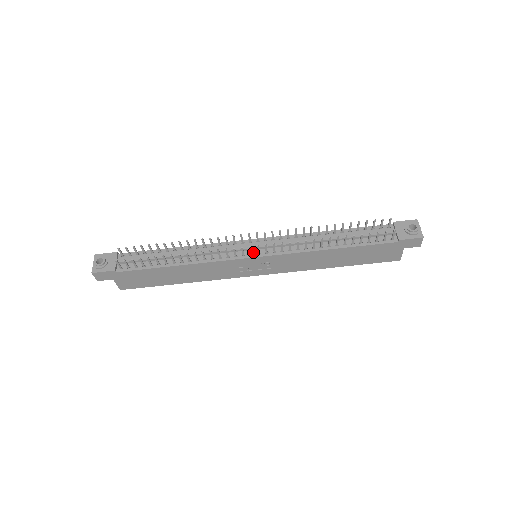
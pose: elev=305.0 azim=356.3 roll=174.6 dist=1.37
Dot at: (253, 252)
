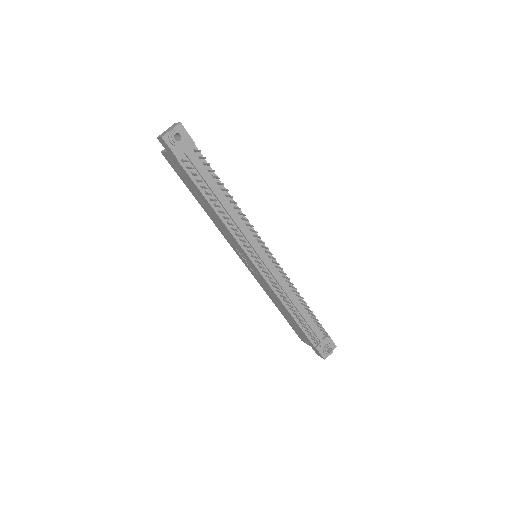
Dot at: occluded
